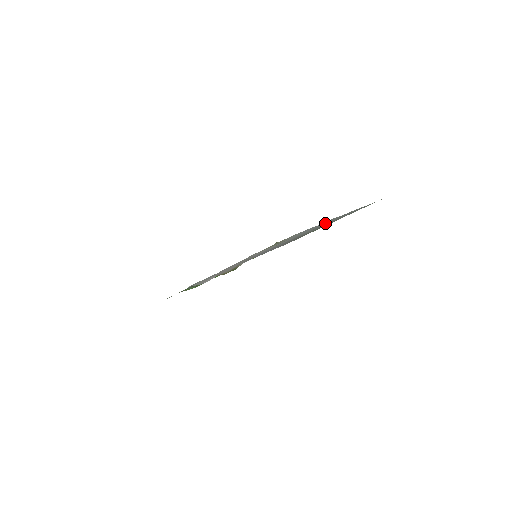
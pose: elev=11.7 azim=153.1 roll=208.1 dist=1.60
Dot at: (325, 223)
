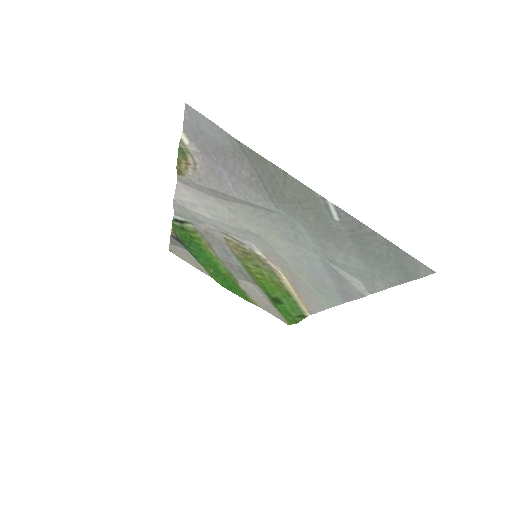
Dot at: (344, 265)
